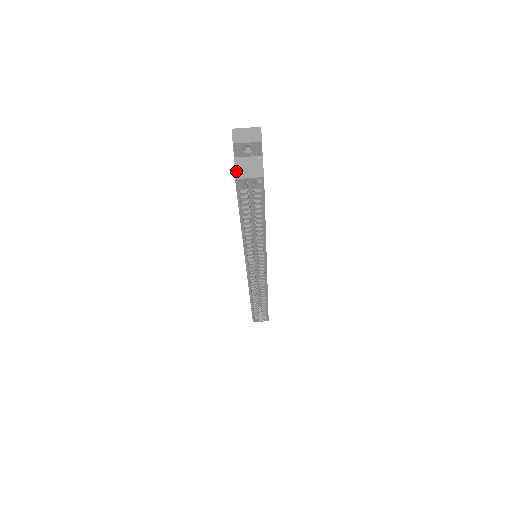
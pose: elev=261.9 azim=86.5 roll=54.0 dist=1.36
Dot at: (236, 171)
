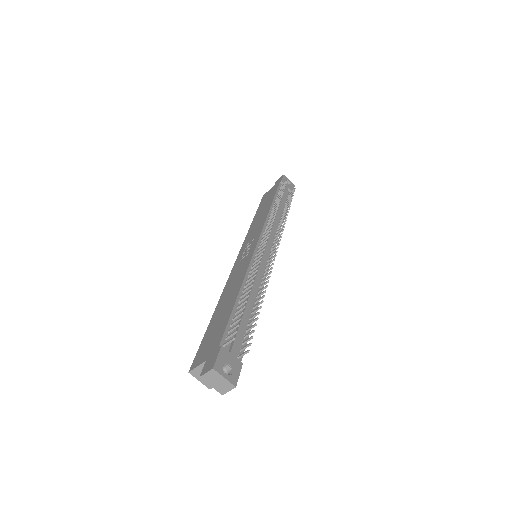
Dot at: (195, 370)
